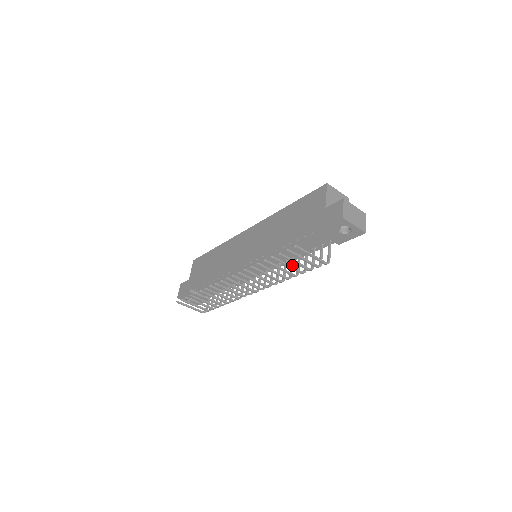
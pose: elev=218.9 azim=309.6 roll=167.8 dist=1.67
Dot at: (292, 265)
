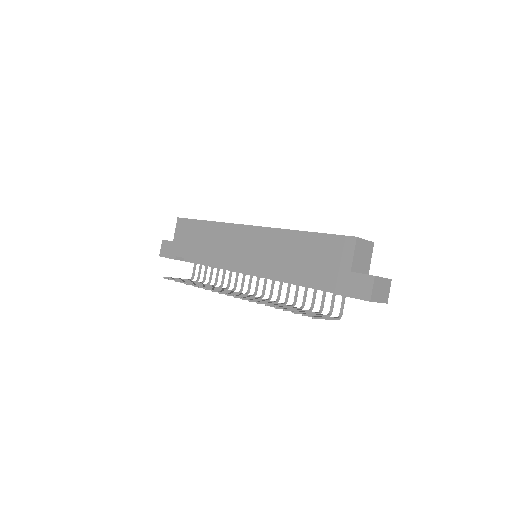
Dot at: (298, 290)
